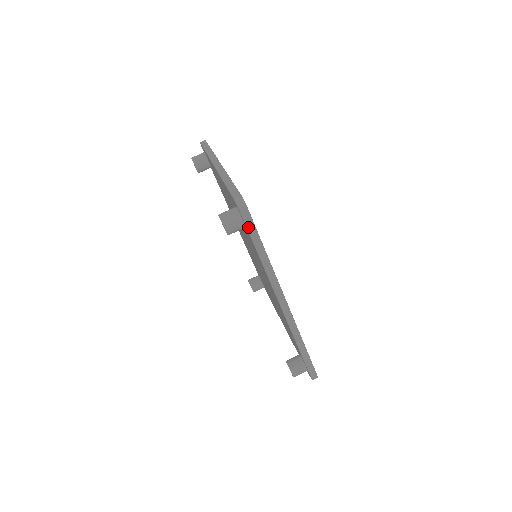
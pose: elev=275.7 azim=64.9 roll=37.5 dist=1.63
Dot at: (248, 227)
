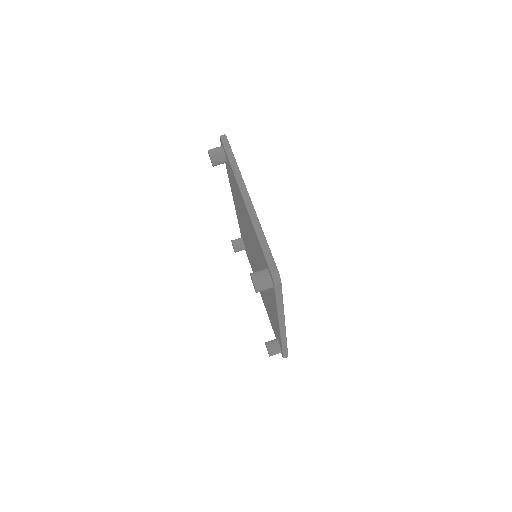
Dot at: (276, 292)
